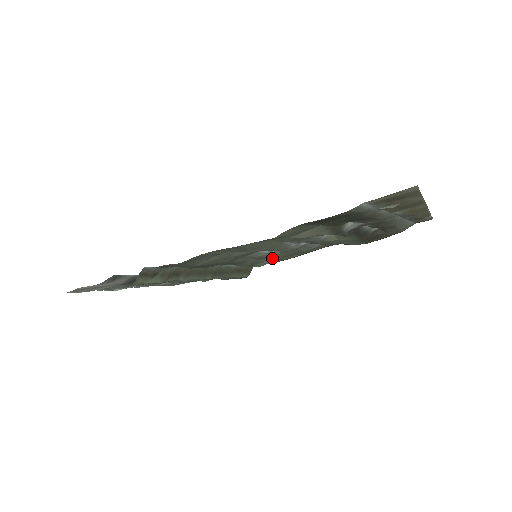
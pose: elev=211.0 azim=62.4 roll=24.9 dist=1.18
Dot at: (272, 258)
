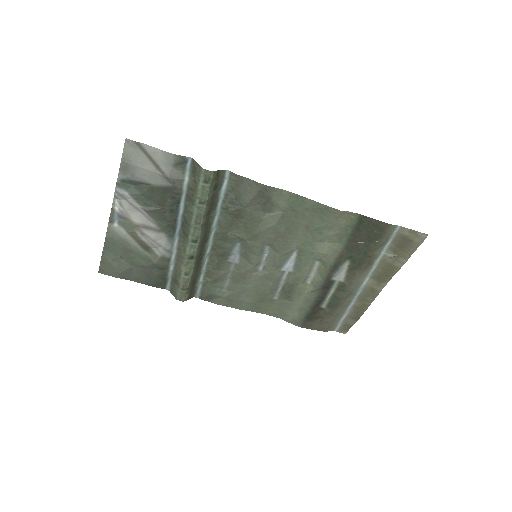
Dot at: (237, 285)
